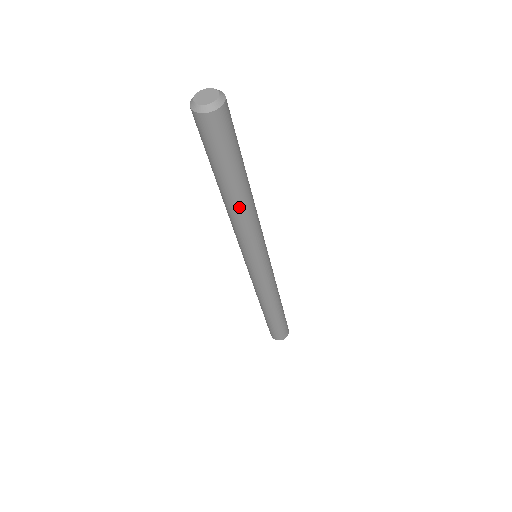
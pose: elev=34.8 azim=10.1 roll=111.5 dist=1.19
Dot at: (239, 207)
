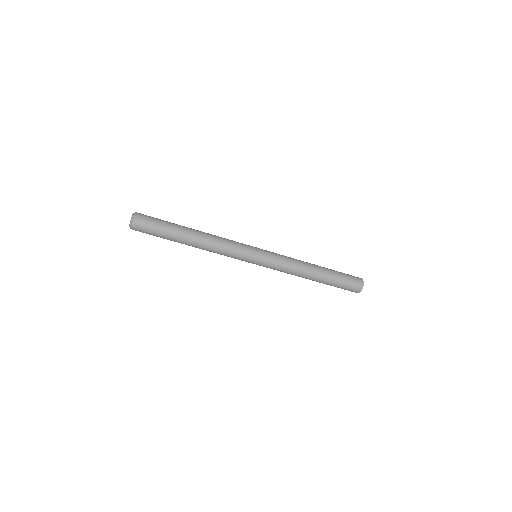
Dot at: occluded
